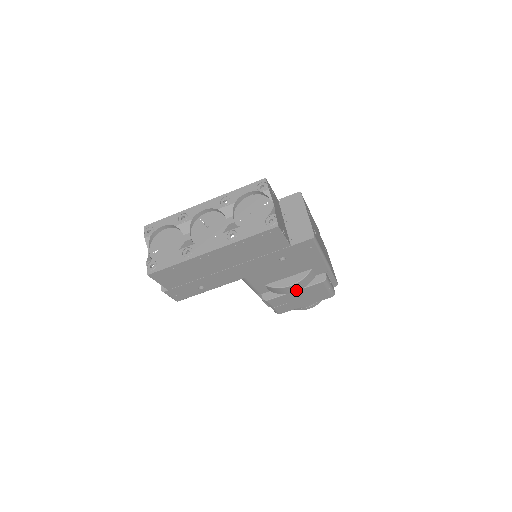
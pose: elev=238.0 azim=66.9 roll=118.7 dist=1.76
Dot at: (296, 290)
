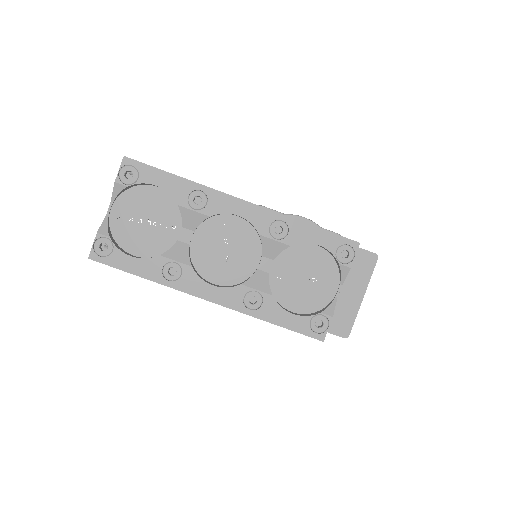
Dot at: occluded
